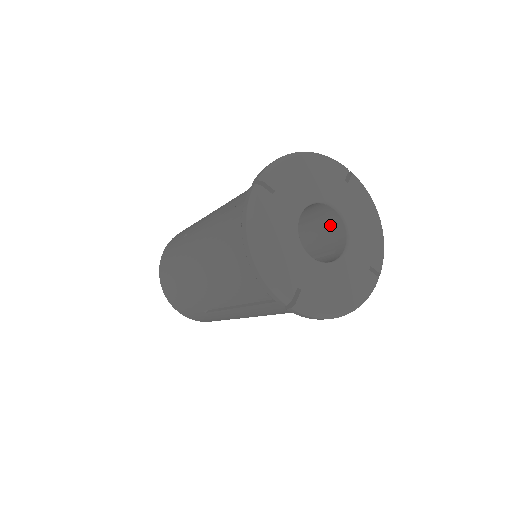
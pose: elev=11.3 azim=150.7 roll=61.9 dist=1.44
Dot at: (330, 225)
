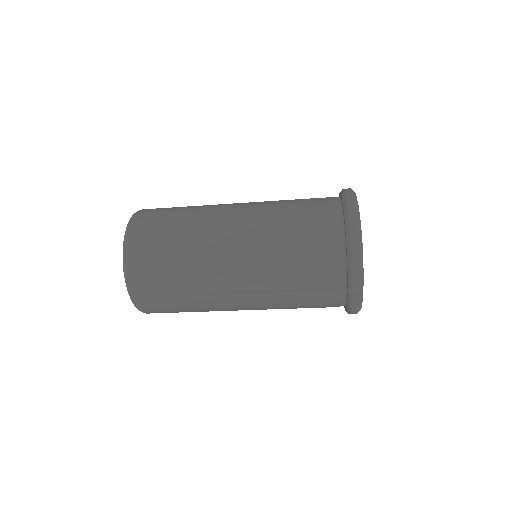
Dot at: occluded
